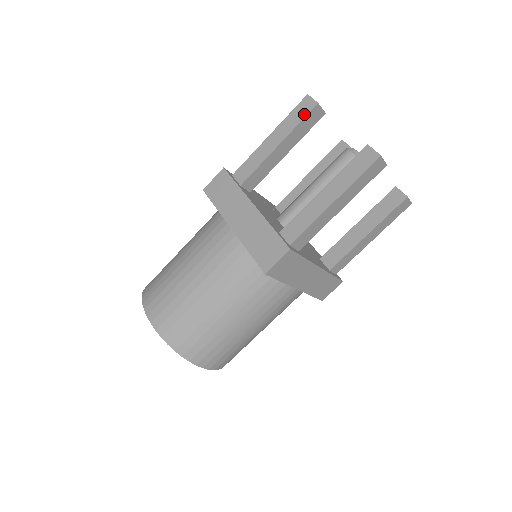
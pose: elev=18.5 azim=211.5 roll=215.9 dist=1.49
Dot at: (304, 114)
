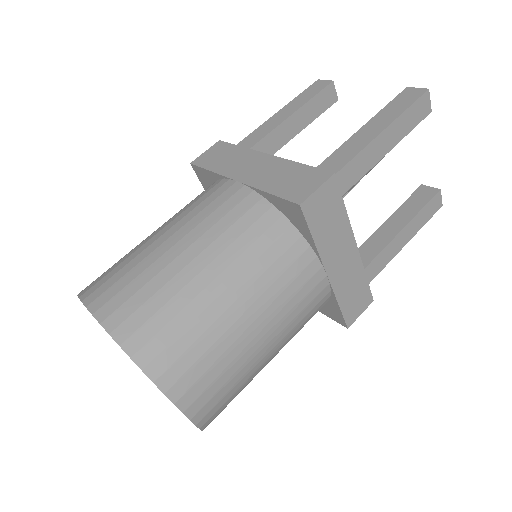
Dot at: (318, 90)
